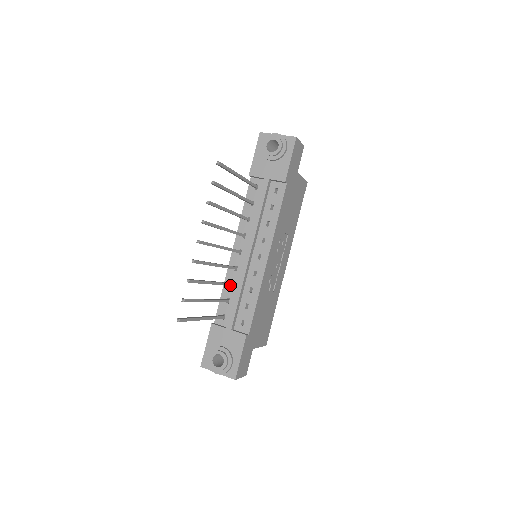
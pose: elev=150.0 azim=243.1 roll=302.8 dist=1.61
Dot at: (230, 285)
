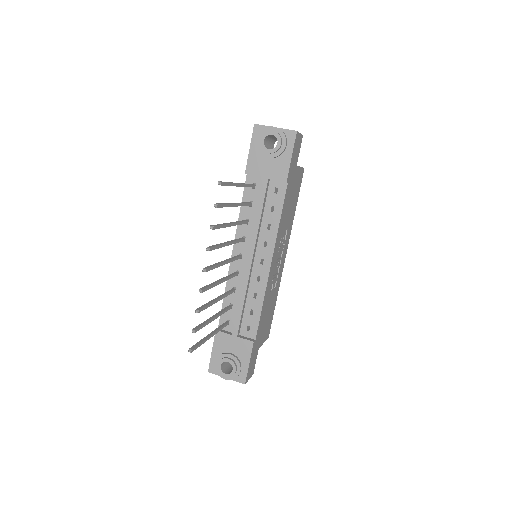
Dot at: occluded
